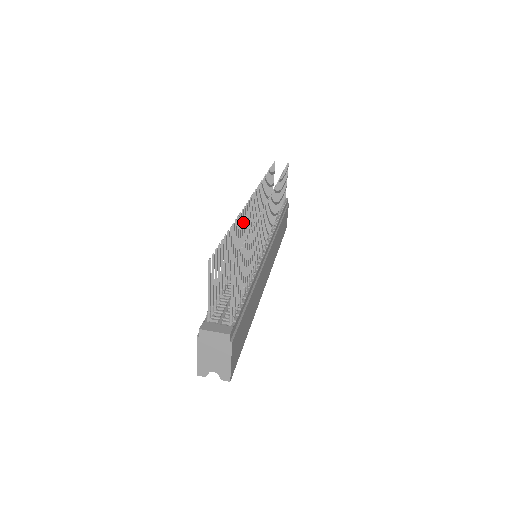
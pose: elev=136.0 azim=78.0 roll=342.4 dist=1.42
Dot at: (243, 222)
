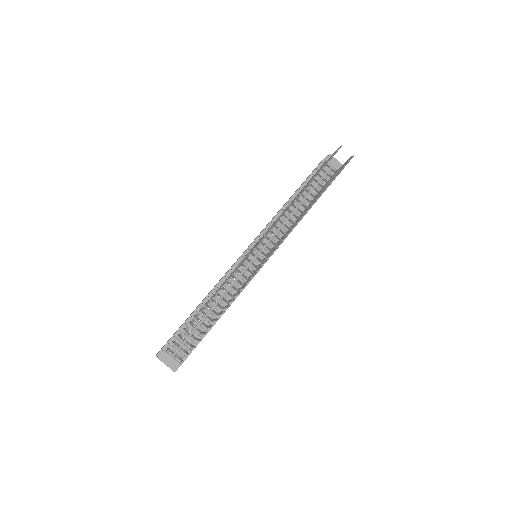
Dot at: (240, 264)
